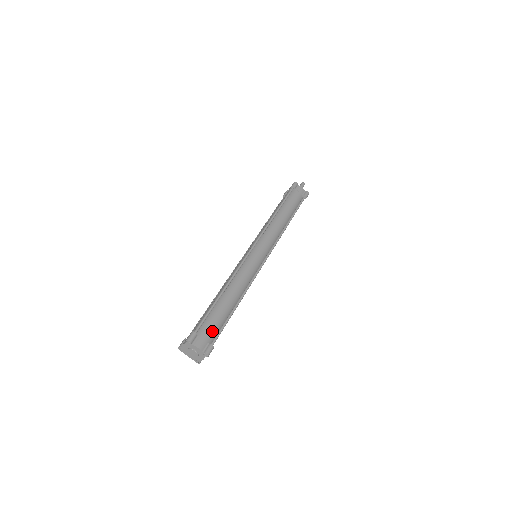
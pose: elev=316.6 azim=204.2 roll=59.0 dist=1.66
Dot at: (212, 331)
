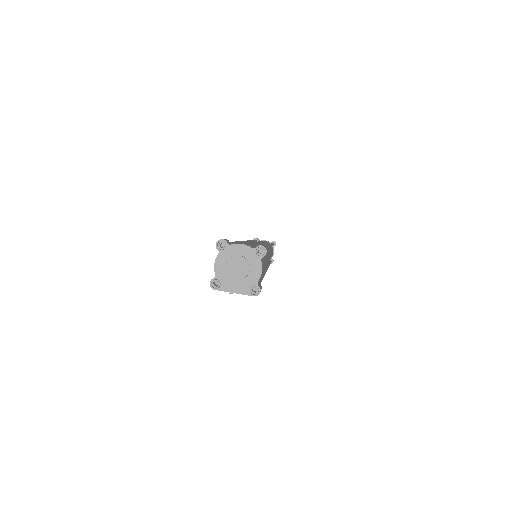
Dot at: occluded
